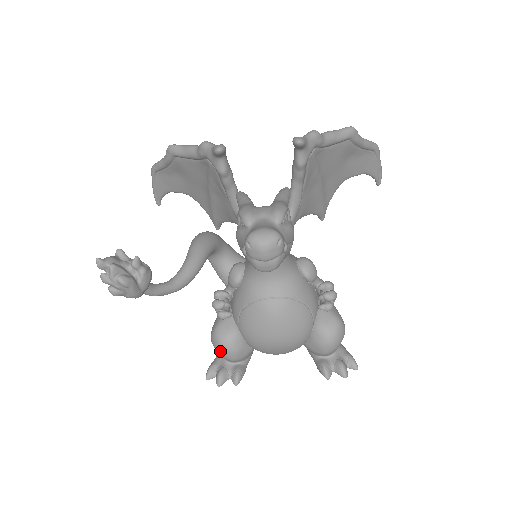
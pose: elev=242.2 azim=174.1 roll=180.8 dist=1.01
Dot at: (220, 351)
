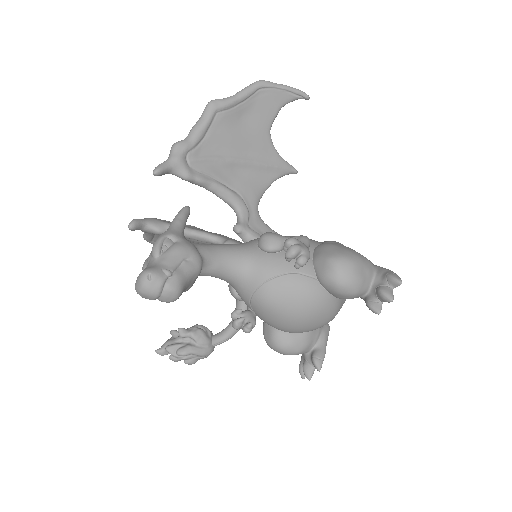
Dot at: occluded
